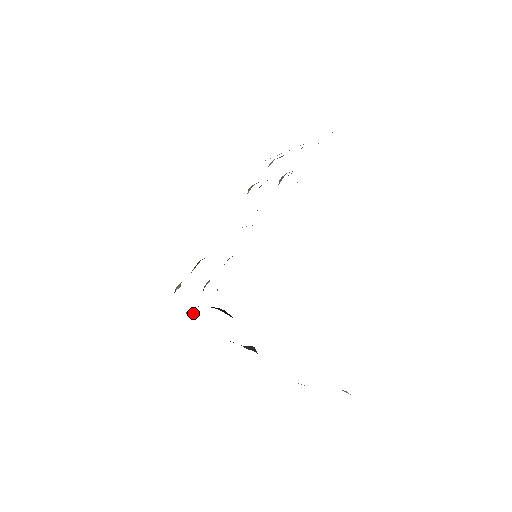
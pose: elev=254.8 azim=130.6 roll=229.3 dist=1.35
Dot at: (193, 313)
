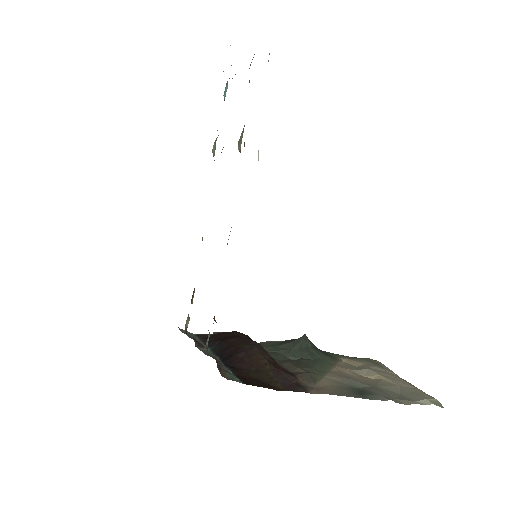
Dot at: (220, 332)
